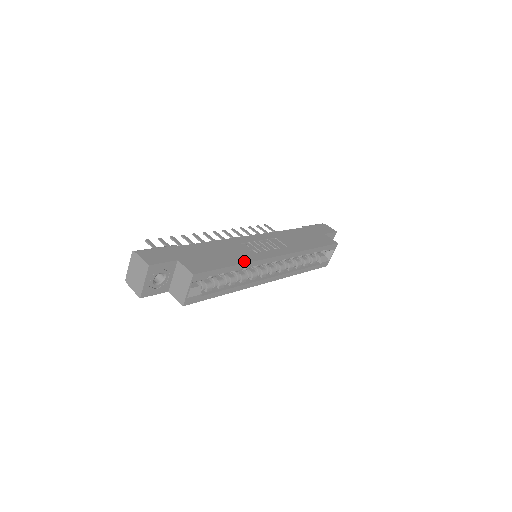
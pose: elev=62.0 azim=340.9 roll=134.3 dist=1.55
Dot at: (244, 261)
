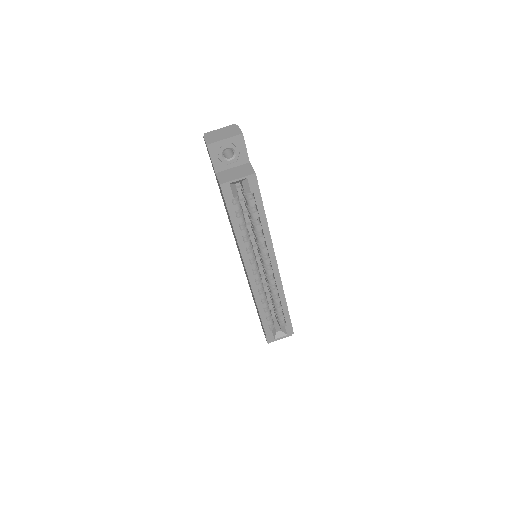
Dot at: occluded
